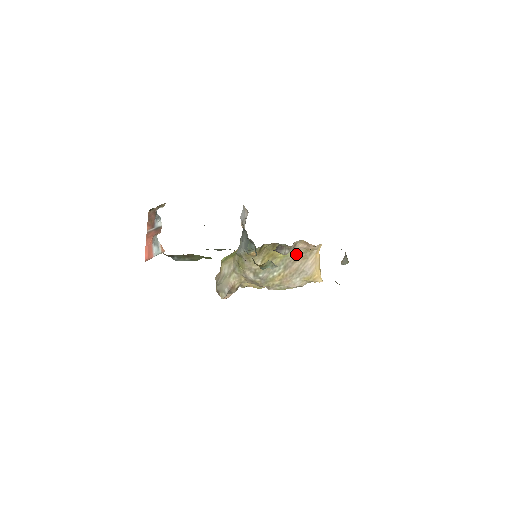
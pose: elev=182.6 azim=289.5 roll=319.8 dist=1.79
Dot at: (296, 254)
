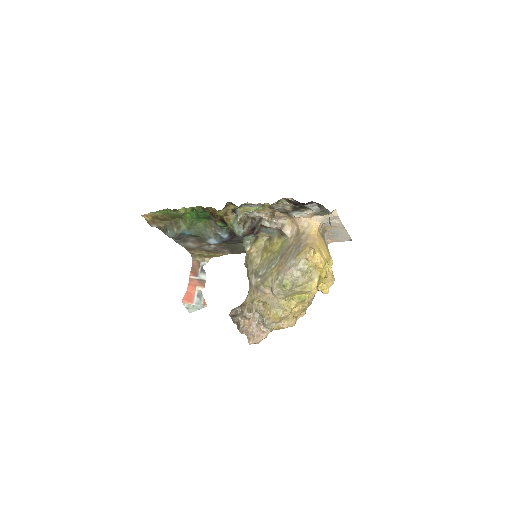
Dot at: (290, 240)
